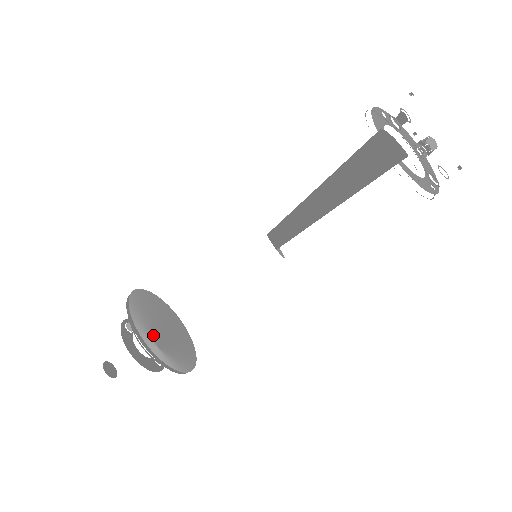
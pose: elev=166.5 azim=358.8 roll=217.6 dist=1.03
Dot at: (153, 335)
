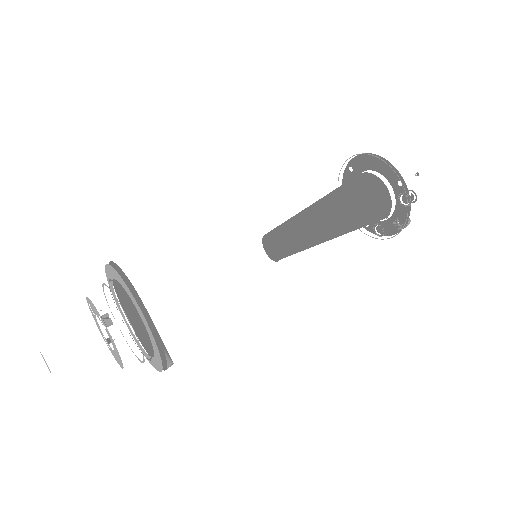
Dot at: (166, 349)
